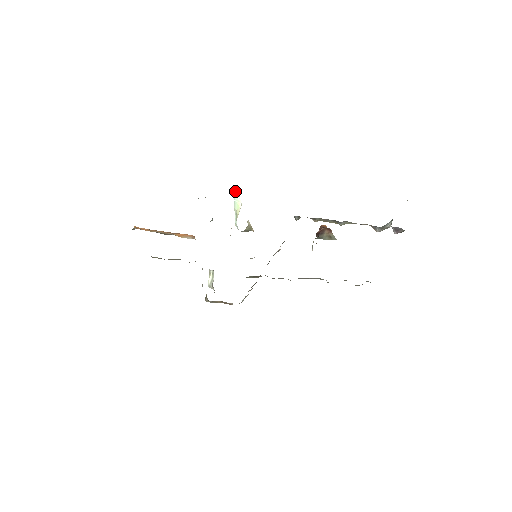
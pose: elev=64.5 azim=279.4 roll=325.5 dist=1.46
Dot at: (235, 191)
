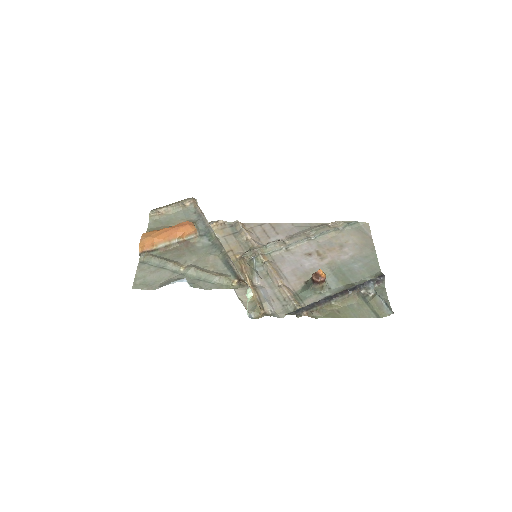
Dot at: (248, 291)
